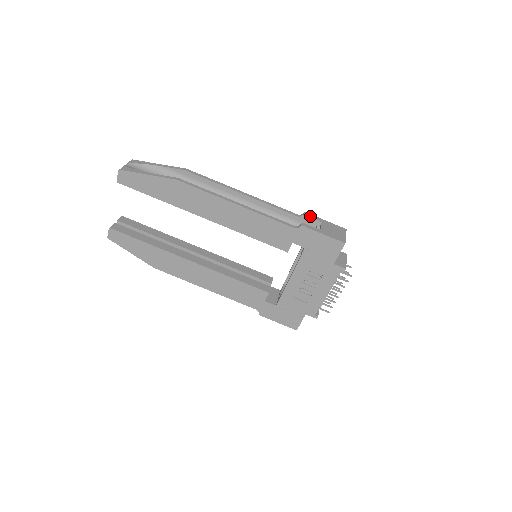
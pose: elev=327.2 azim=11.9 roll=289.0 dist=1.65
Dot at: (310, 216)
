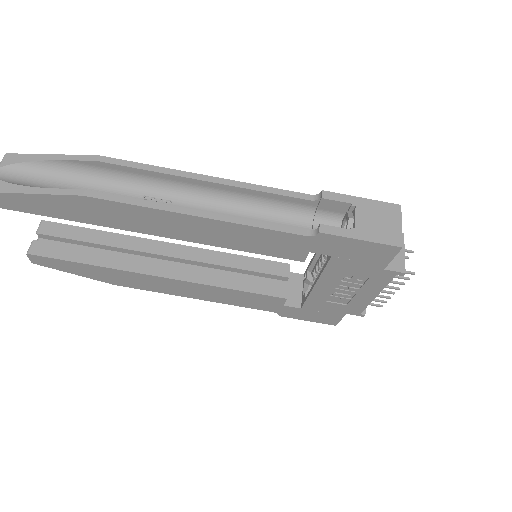
Dot at: (333, 198)
